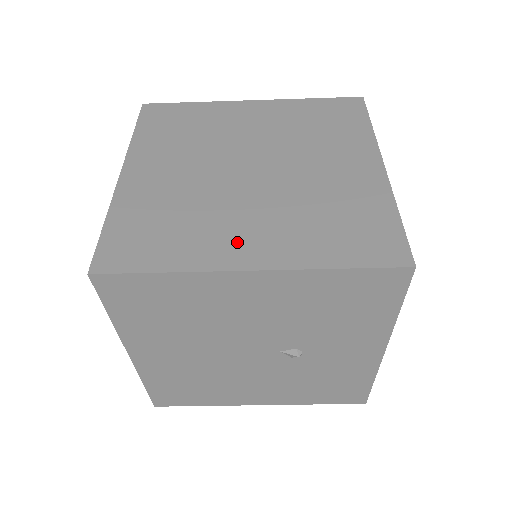
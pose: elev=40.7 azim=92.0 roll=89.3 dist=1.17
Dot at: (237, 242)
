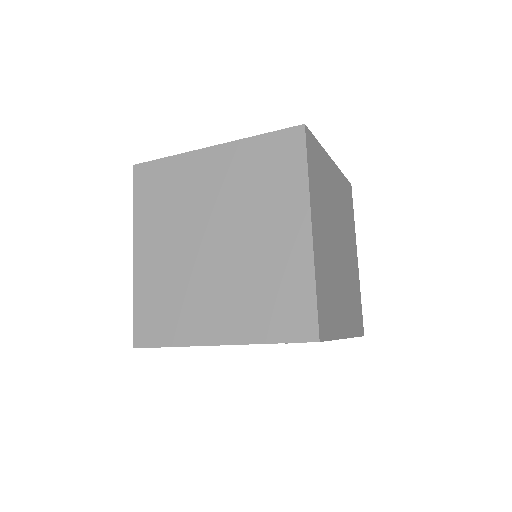
Dot at: (208, 320)
